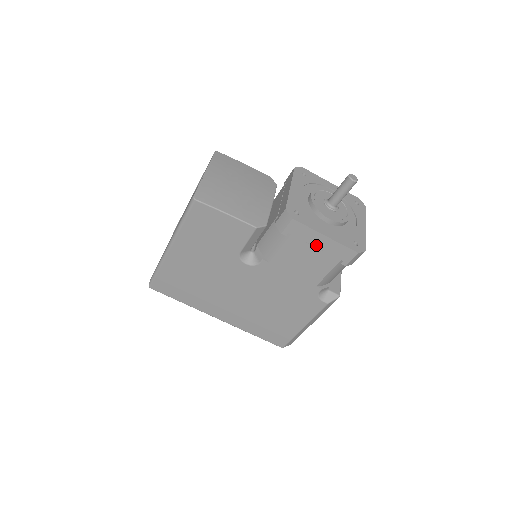
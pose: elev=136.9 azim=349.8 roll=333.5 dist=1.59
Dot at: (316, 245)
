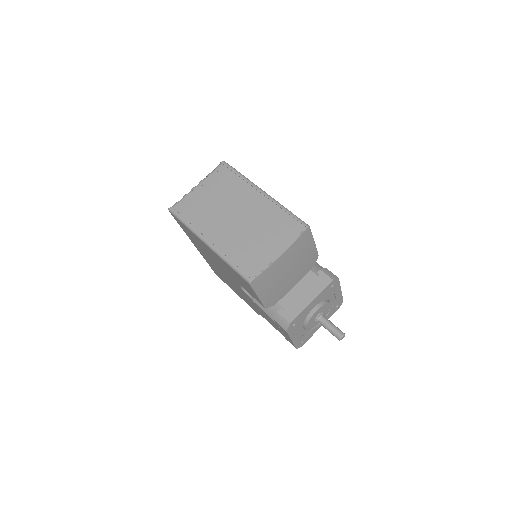
Dot at: (283, 332)
